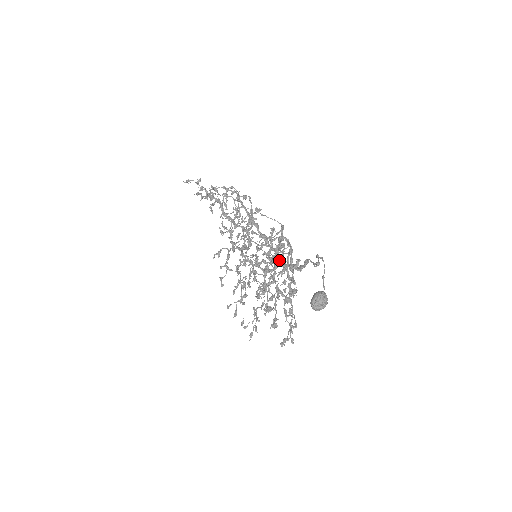
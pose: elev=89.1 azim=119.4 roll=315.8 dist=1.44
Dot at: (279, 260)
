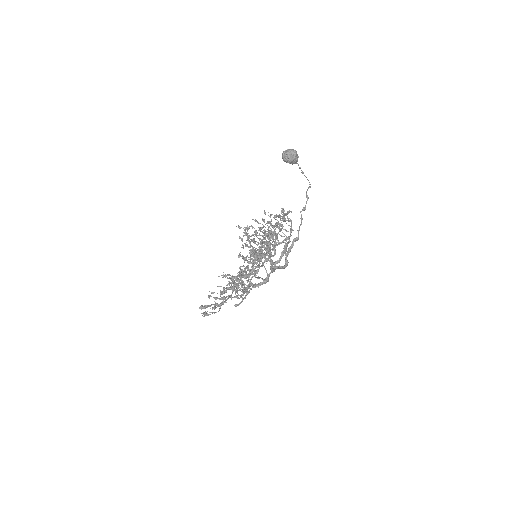
Dot at: (273, 269)
